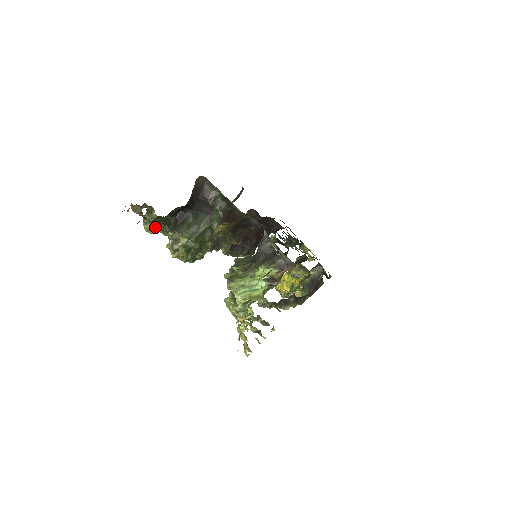
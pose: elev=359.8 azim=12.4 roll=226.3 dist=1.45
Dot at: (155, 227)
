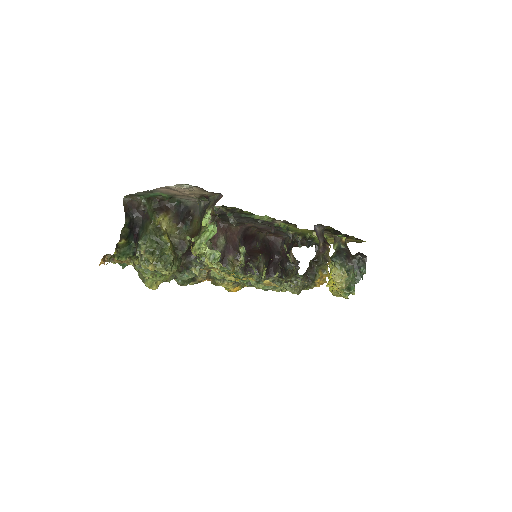
Dot at: (146, 275)
